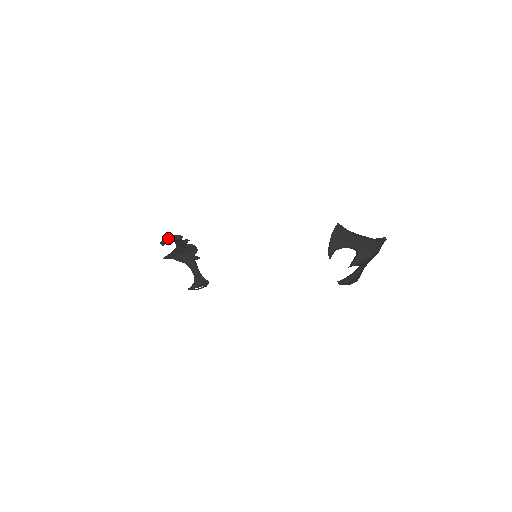
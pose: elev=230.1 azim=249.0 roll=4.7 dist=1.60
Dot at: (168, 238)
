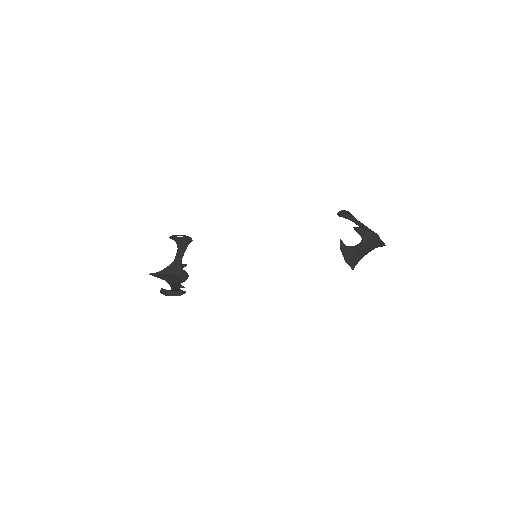
Dot at: (179, 235)
